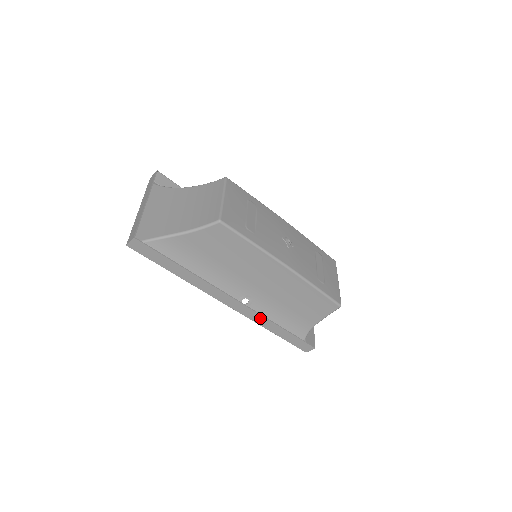
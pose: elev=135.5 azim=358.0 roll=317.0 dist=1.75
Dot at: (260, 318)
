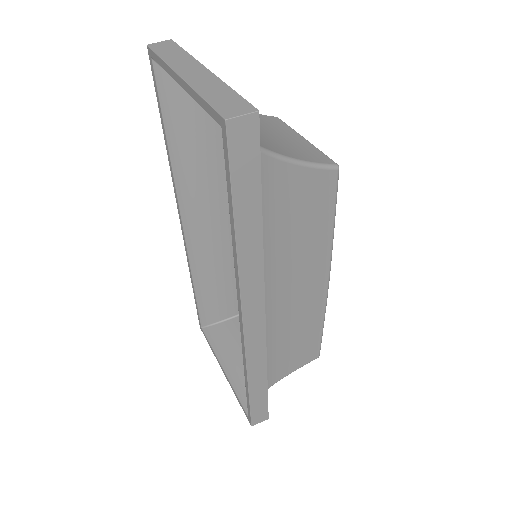
Dot at: (260, 357)
